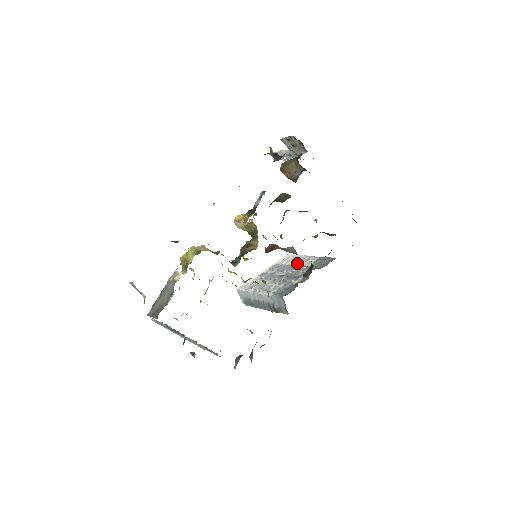
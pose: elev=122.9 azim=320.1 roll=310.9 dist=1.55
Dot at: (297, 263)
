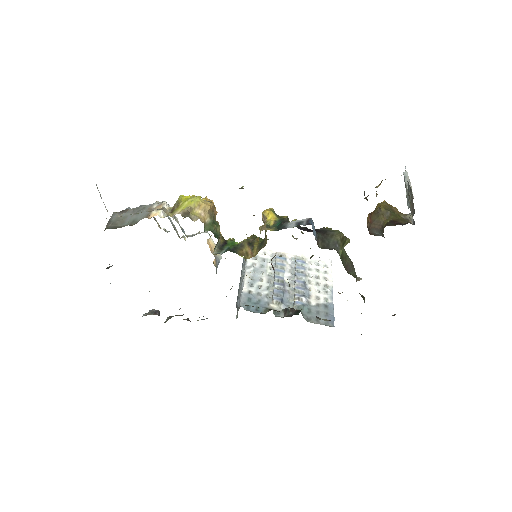
Dot at: (314, 283)
